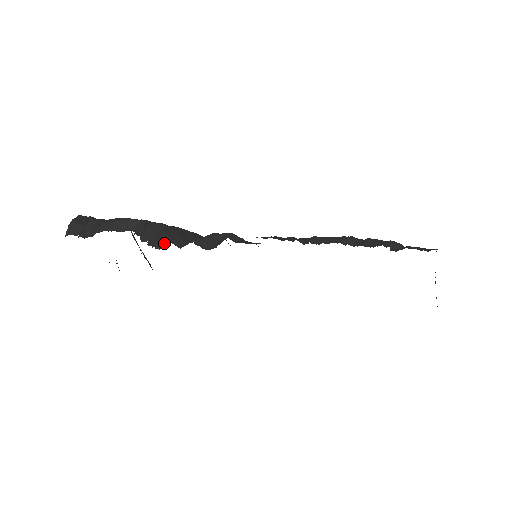
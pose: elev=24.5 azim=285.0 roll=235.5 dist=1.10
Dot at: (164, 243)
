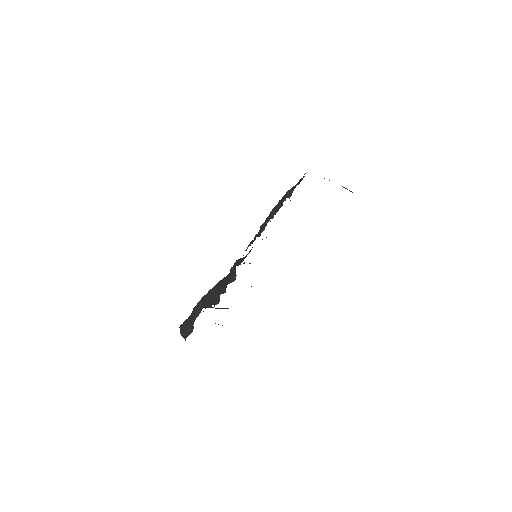
Dot at: (218, 298)
